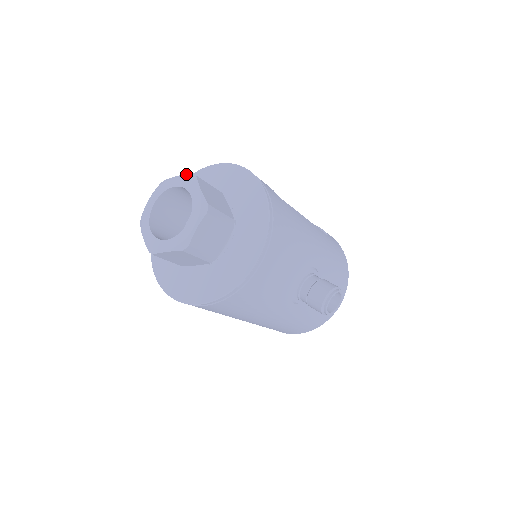
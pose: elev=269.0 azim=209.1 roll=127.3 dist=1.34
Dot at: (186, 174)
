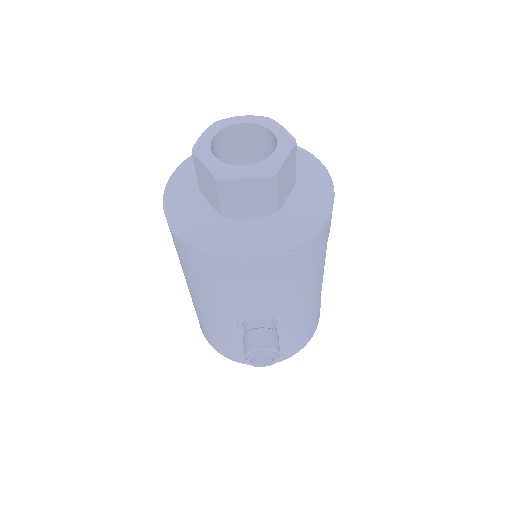
Dot at: occluded
